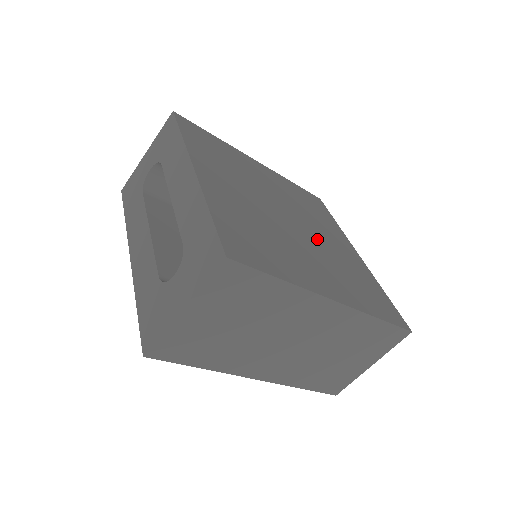
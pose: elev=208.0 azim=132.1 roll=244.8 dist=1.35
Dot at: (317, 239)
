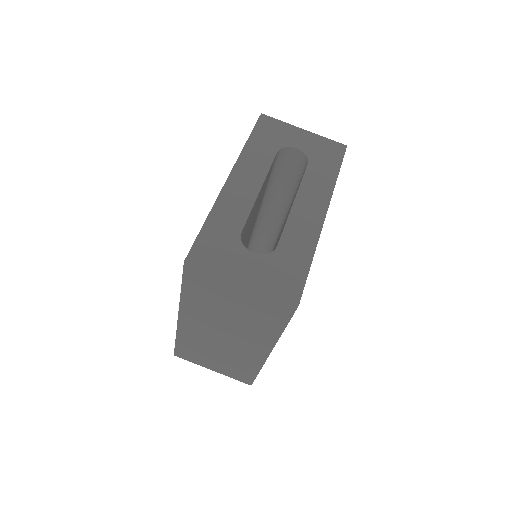
Dot at: occluded
